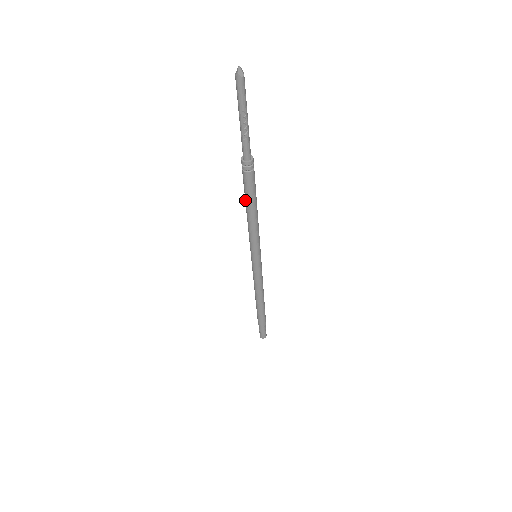
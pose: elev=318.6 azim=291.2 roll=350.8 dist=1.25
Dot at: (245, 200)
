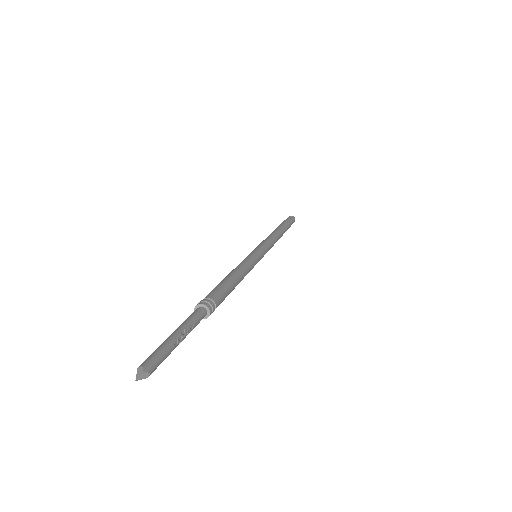
Dot at: occluded
